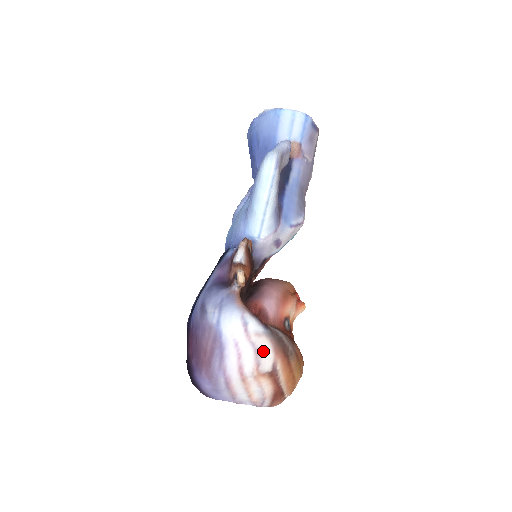
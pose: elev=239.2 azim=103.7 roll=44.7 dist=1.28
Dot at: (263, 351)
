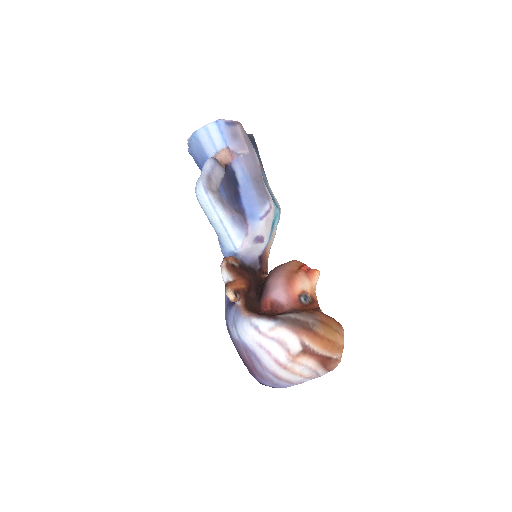
Dot at: (285, 338)
